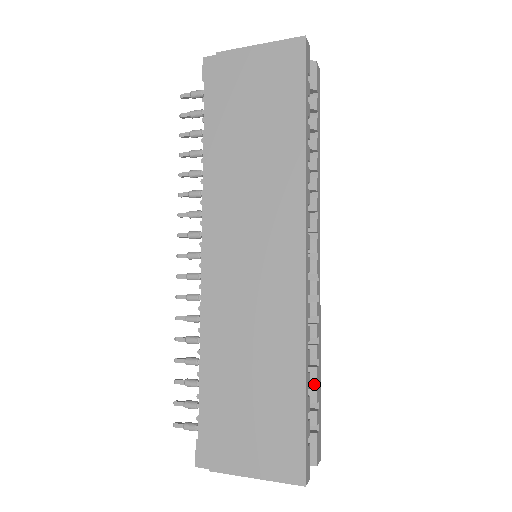
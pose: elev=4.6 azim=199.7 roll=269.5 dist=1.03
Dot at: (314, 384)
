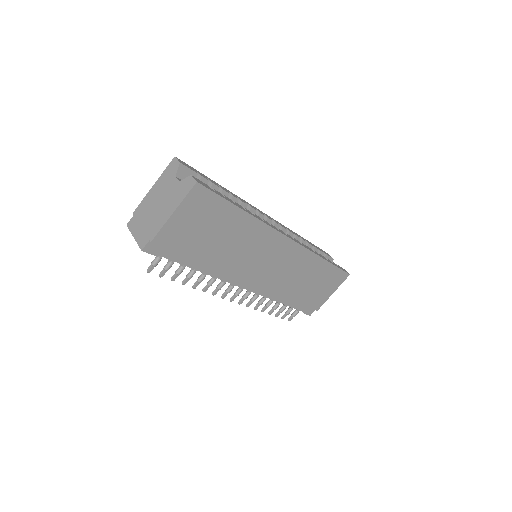
Dot at: occluded
